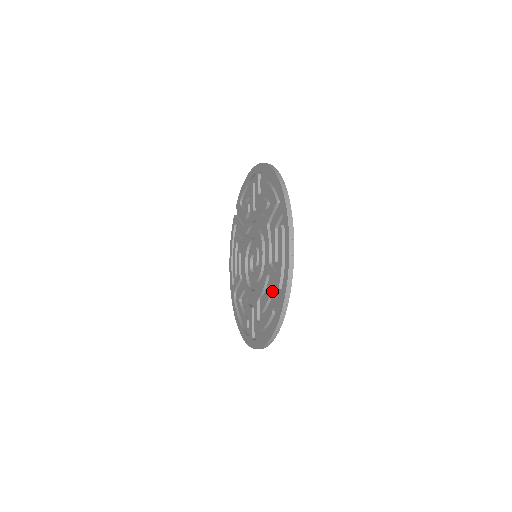
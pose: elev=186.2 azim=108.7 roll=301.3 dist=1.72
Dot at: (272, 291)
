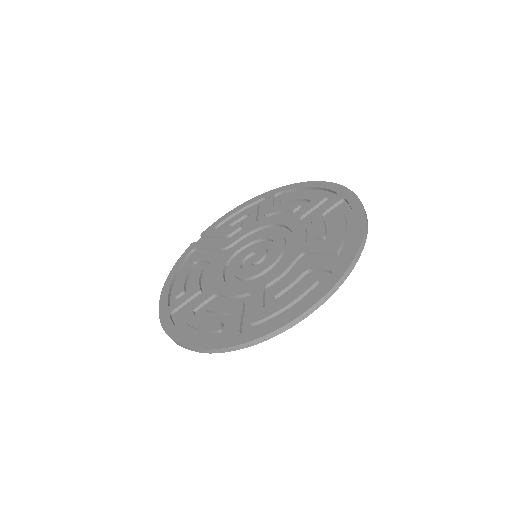
Dot at: (317, 261)
